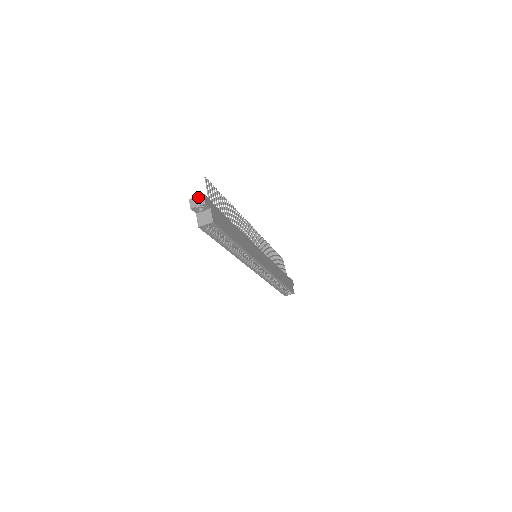
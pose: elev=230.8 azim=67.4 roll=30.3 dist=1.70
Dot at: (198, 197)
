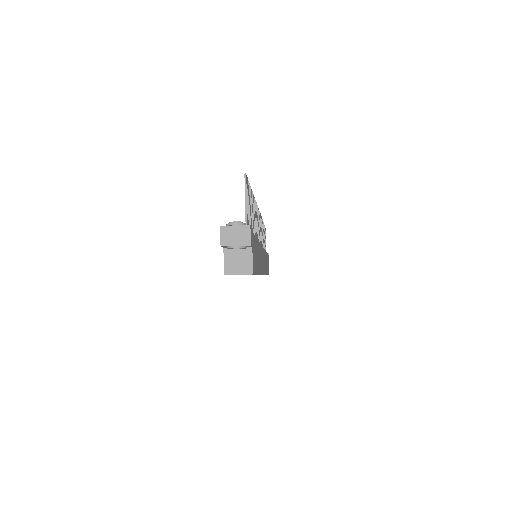
Dot at: (238, 228)
